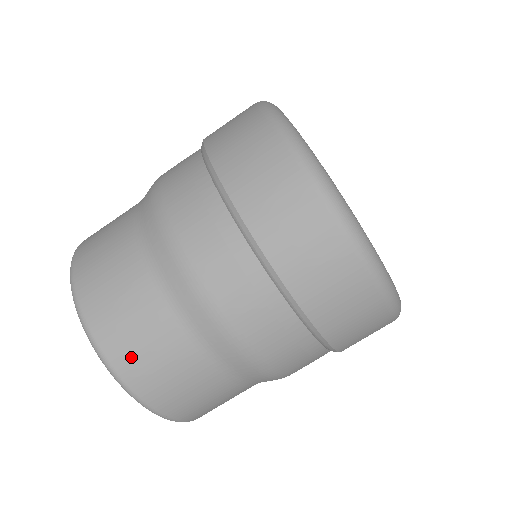
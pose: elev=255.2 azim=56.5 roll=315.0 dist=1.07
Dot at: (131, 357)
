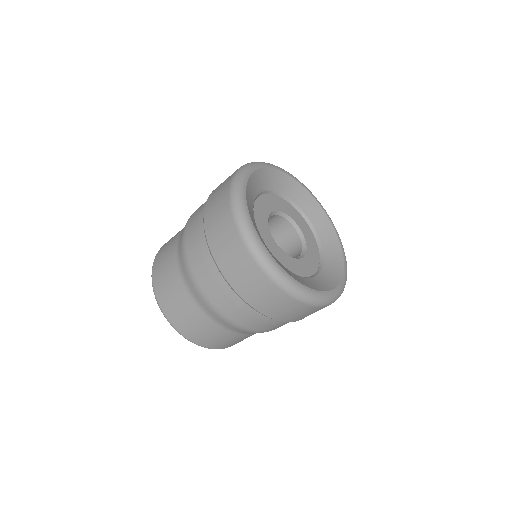
Dot at: (185, 327)
